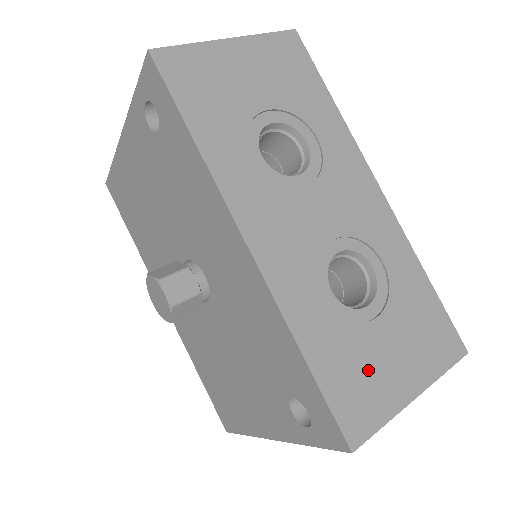
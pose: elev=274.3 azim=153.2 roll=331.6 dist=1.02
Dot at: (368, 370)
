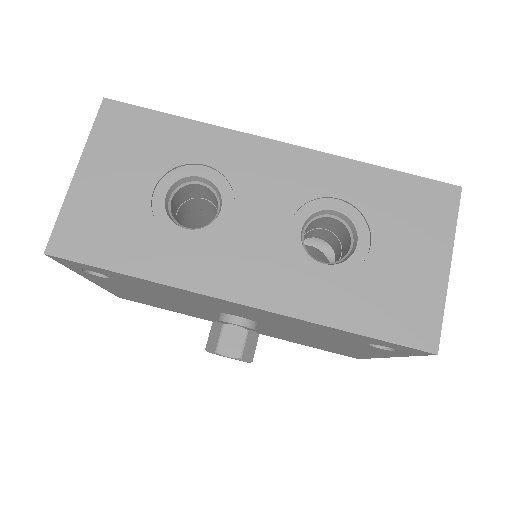
Dot at: (399, 289)
